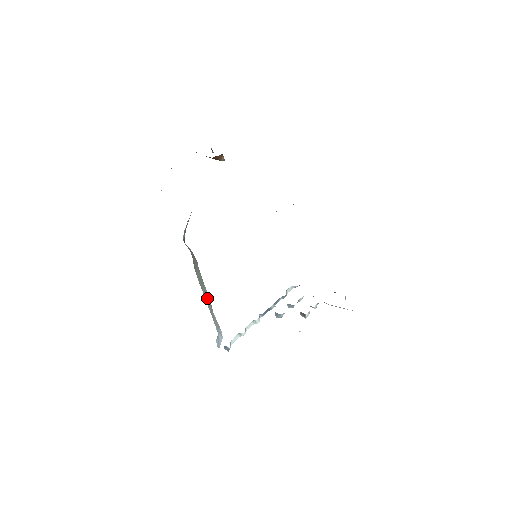
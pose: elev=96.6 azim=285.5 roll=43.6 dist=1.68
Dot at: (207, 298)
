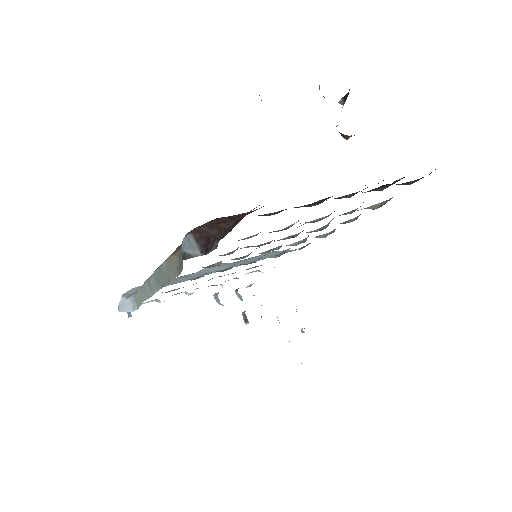
Dot at: (151, 289)
